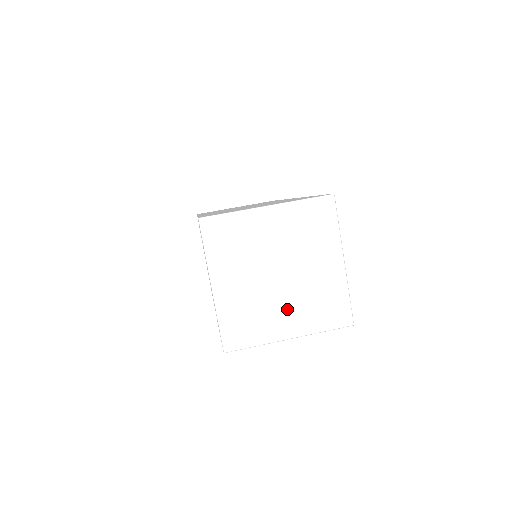
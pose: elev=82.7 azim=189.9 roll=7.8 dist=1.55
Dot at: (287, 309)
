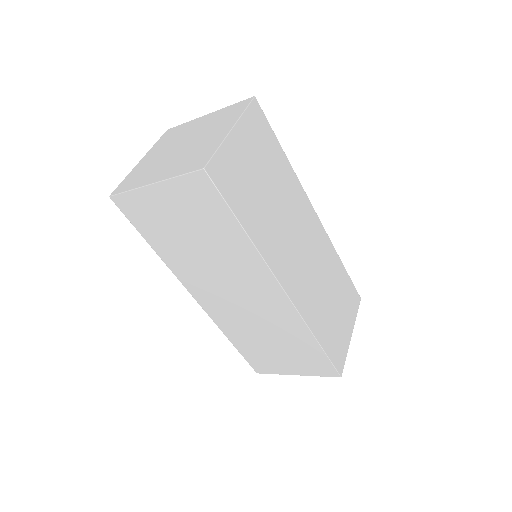
Dot at: (168, 165)
